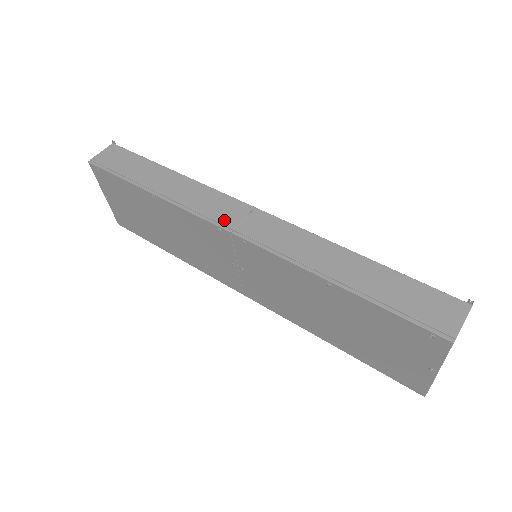
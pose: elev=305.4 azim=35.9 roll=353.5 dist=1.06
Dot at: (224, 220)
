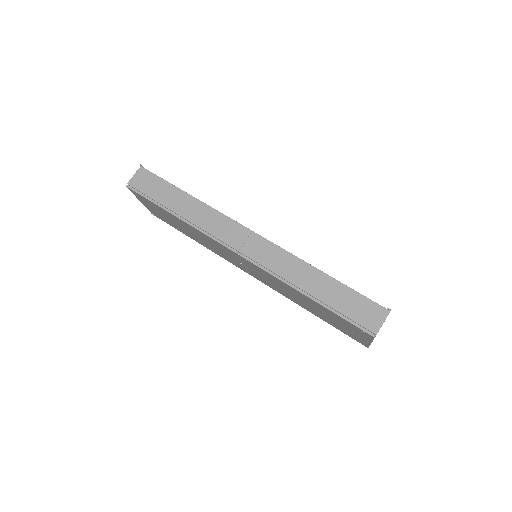
Dot at: (231, 243)
